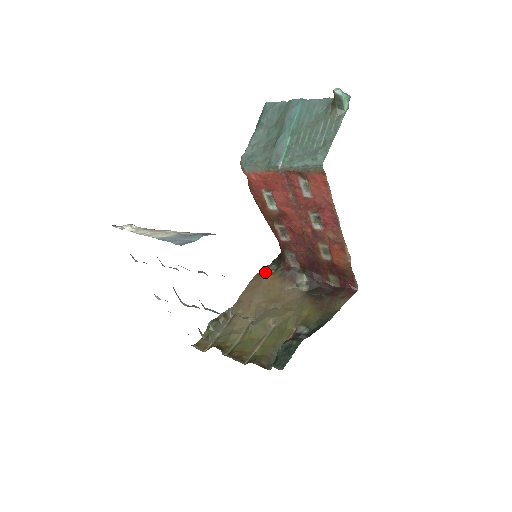
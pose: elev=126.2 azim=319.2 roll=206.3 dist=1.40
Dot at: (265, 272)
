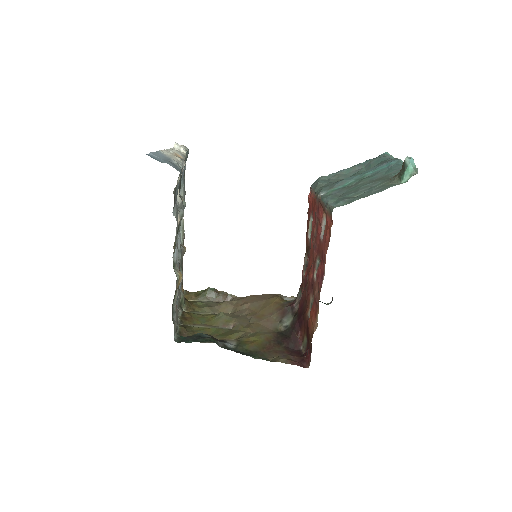
Dot at: (287, 299)
